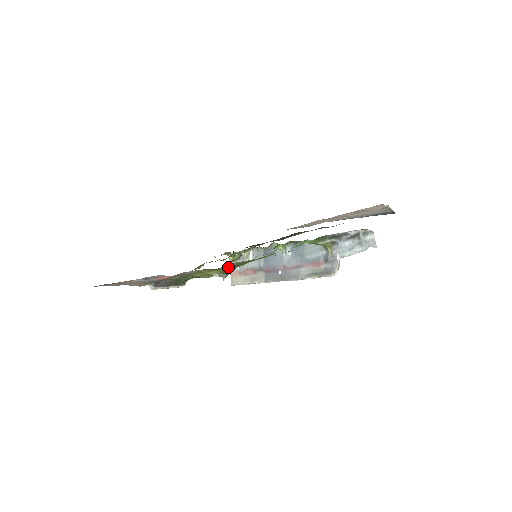
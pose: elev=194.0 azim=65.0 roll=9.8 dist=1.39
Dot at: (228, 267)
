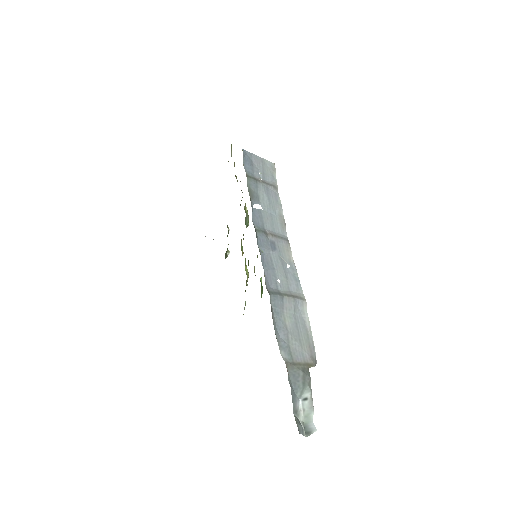
Dot at: occluded
